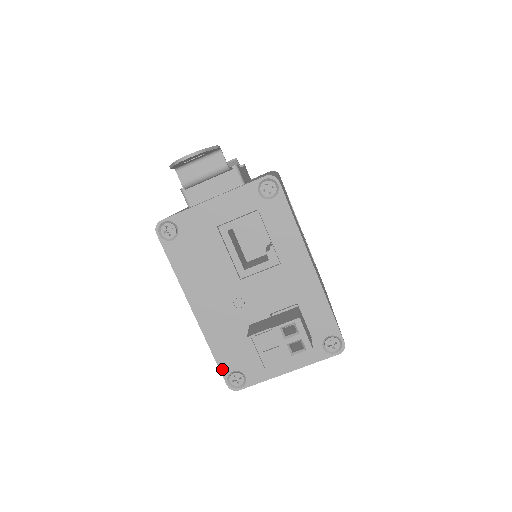
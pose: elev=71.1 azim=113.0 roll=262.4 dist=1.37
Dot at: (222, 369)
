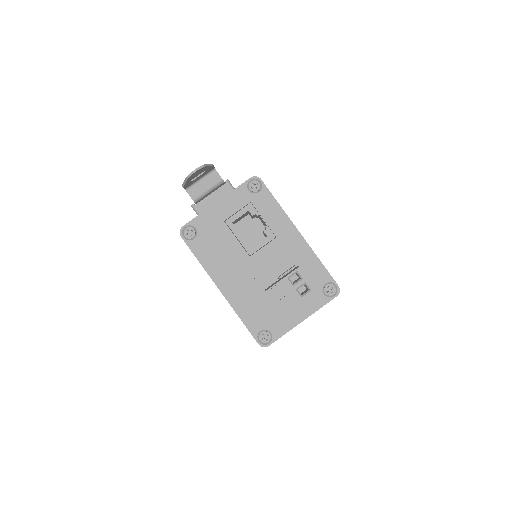
Dot at: (252, 331)
